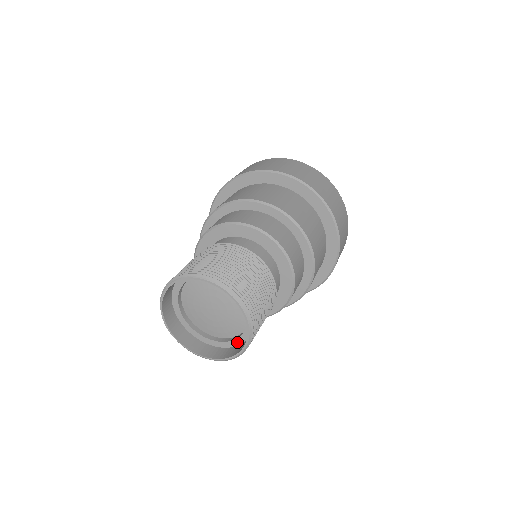
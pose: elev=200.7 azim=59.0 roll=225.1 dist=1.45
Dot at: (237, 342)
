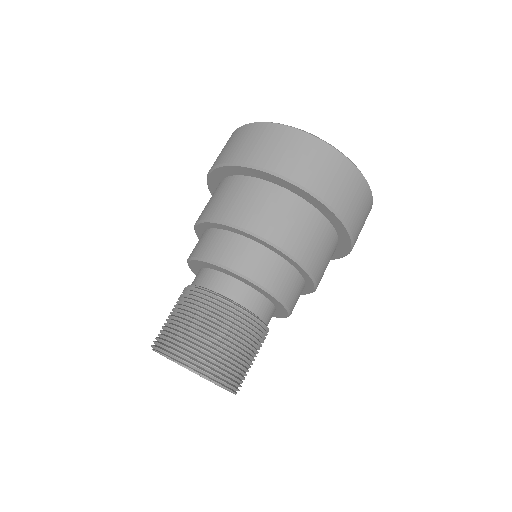
Dot at: occluded
